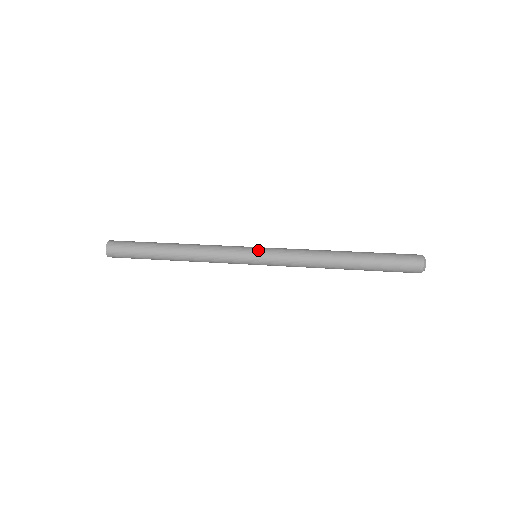
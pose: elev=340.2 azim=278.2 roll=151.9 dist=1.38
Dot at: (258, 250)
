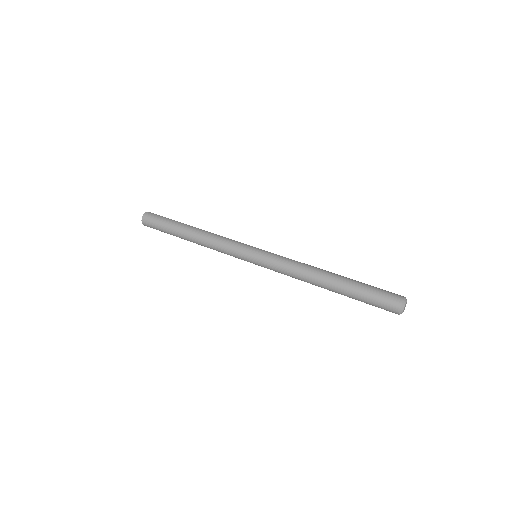
Dot at: (258, 250)
